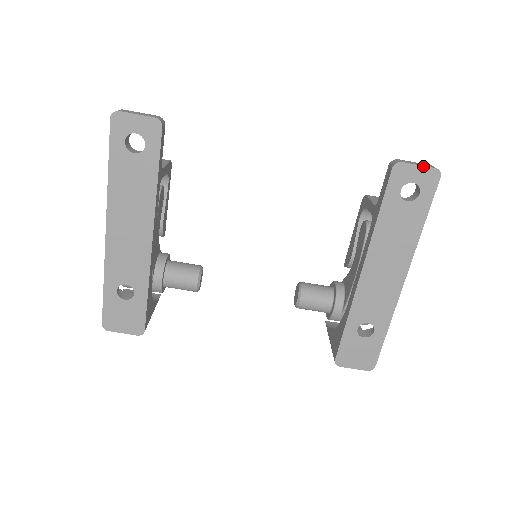
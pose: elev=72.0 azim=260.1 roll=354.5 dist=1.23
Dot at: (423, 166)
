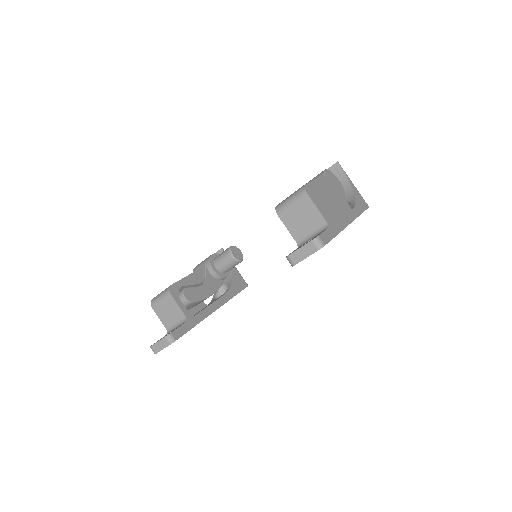
Dot at: occluded
